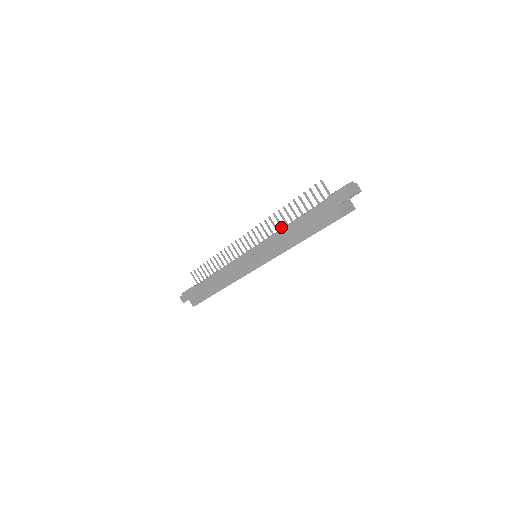
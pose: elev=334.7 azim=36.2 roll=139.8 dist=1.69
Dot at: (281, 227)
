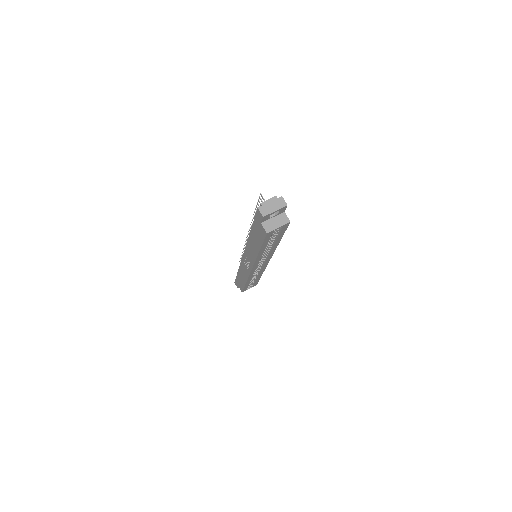
Dot at: occluded
